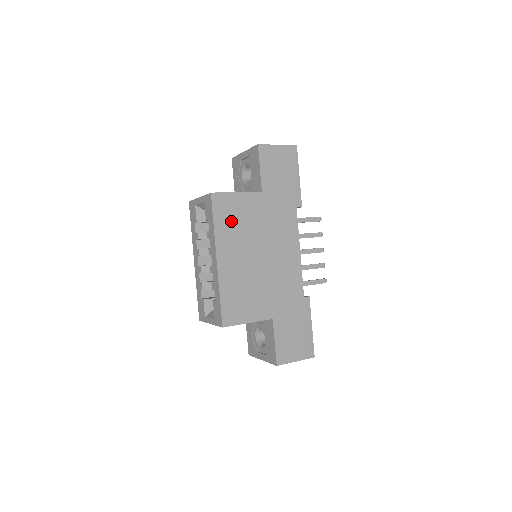
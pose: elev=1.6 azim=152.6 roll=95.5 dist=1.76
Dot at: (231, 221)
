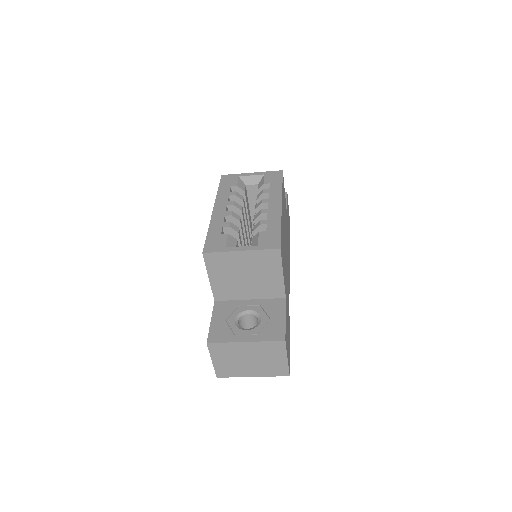
Dot at: occluded
